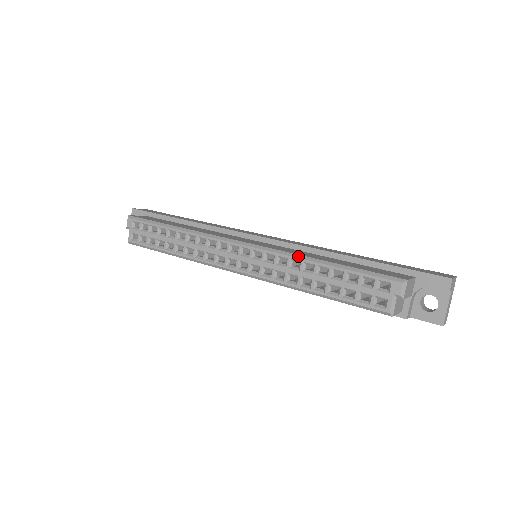
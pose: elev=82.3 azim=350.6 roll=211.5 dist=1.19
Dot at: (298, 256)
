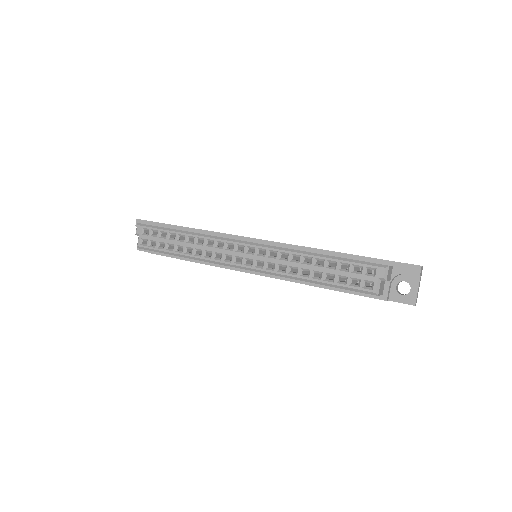
Dot at: (298, 251)
